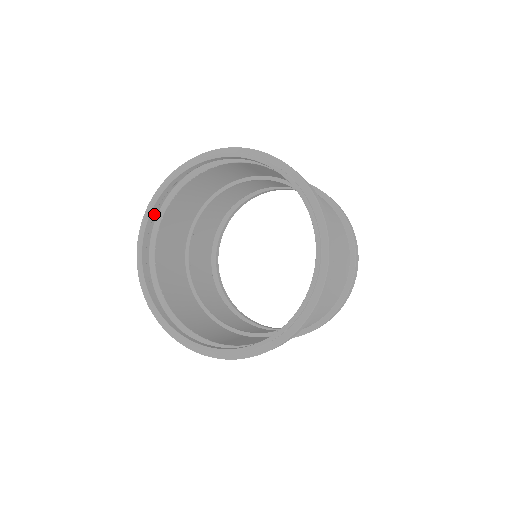
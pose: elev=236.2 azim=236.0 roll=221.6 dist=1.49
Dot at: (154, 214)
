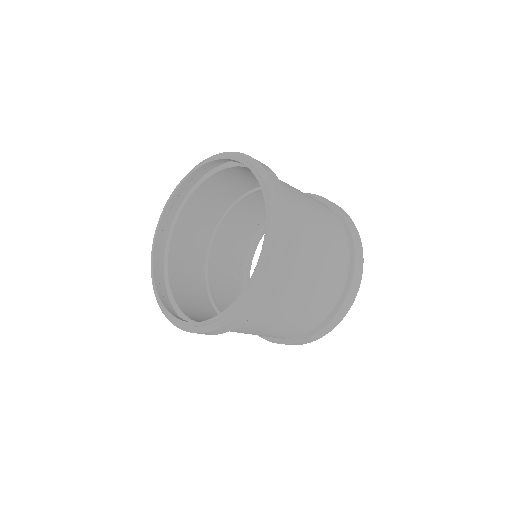
Dot at: (158, 278)
